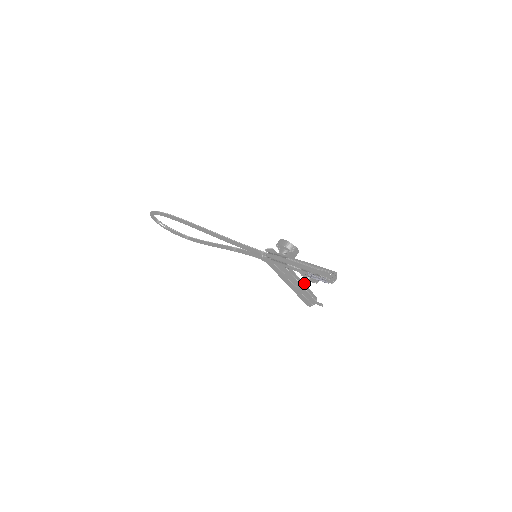
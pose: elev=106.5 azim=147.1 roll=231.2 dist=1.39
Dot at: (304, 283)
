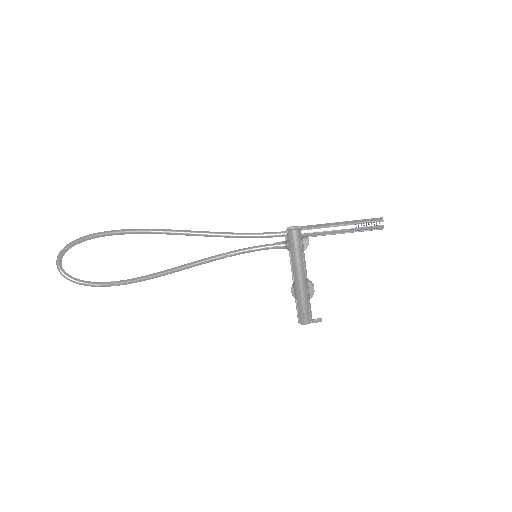
Dot at: occluded
